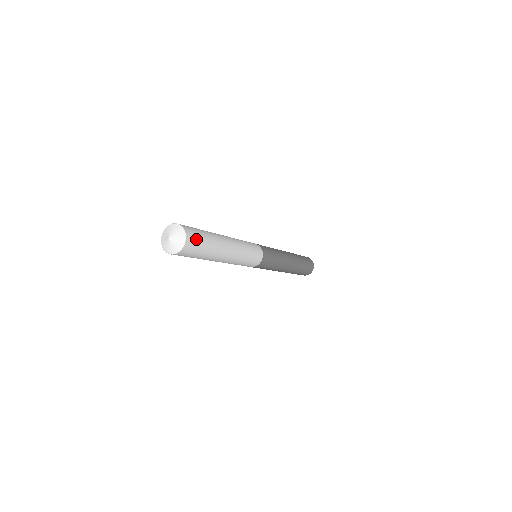
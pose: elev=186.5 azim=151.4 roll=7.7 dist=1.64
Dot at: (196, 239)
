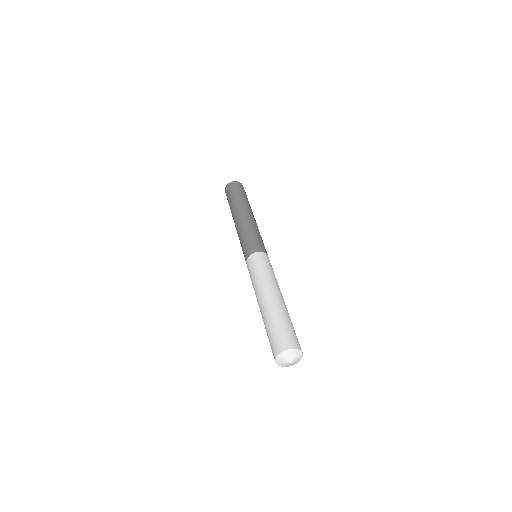
Dot at: occluded
